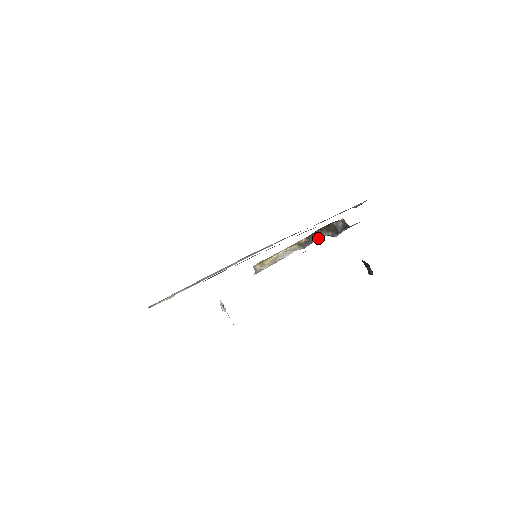
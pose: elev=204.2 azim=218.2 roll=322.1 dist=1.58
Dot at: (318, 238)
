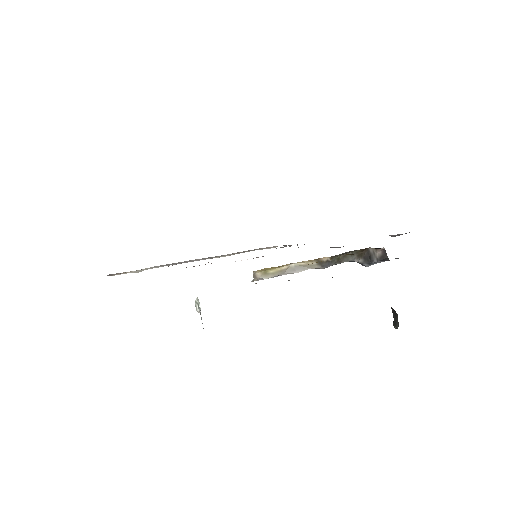
Dot at: (344, 261)
